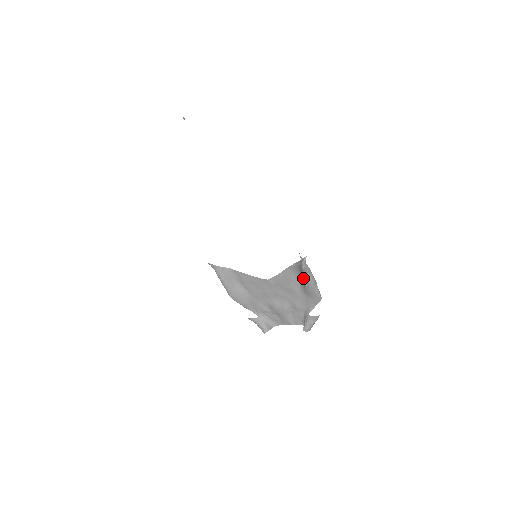
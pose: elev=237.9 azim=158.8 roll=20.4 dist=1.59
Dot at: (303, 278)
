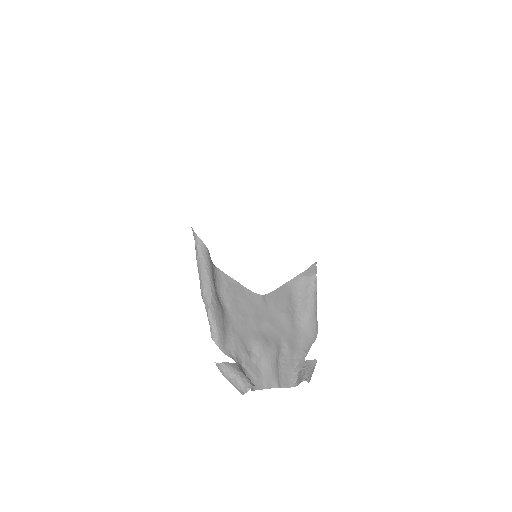
Dot at: (308, 294)
